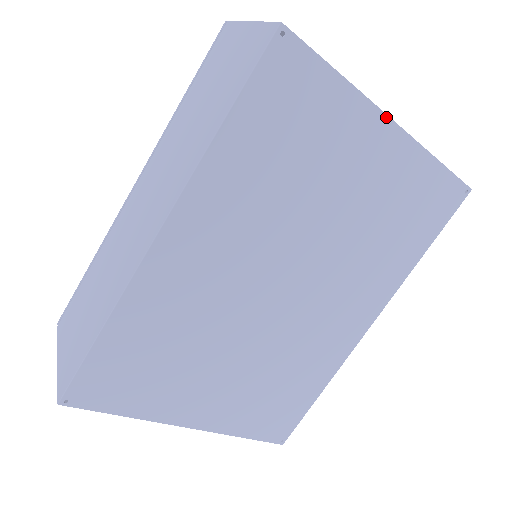
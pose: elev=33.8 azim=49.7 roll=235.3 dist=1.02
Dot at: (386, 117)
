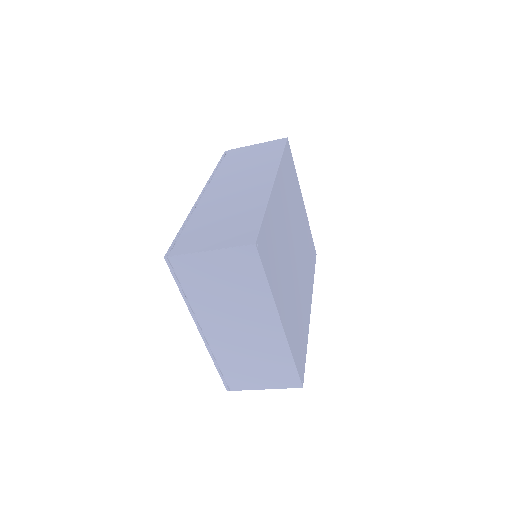
Dot at: occluded
